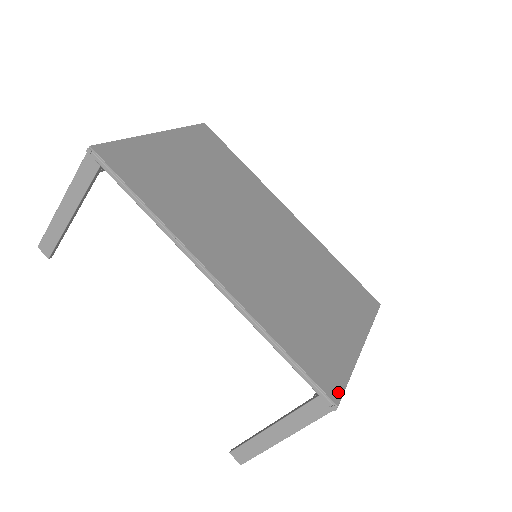
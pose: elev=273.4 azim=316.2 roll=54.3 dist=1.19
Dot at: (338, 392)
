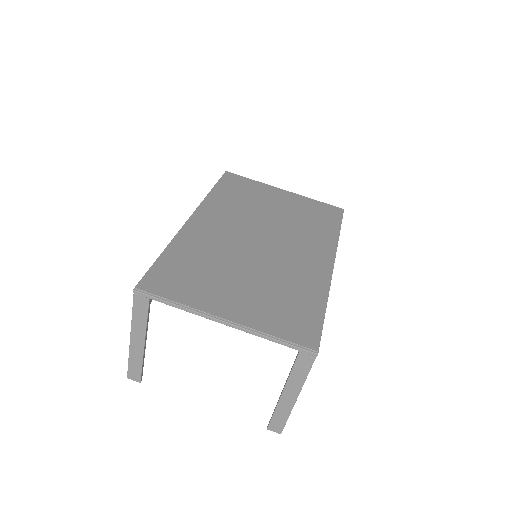
Dot at: (150, 289)
